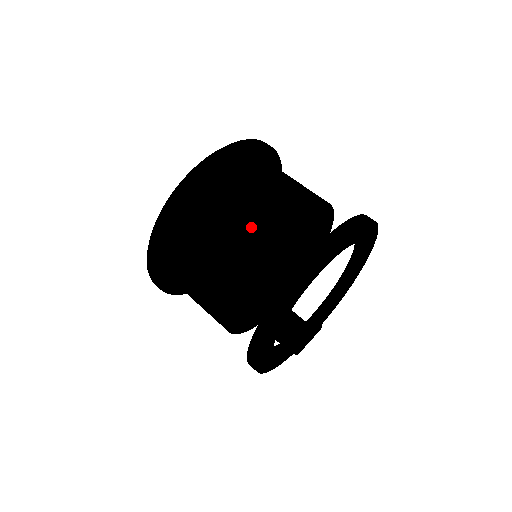
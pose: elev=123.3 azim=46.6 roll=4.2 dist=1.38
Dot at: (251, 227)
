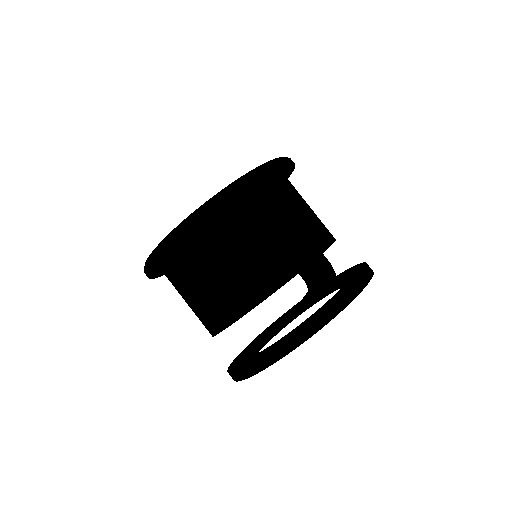
Dot at: (219, 306)
